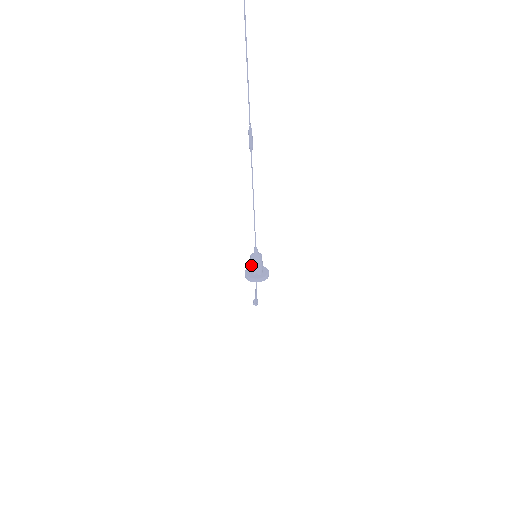
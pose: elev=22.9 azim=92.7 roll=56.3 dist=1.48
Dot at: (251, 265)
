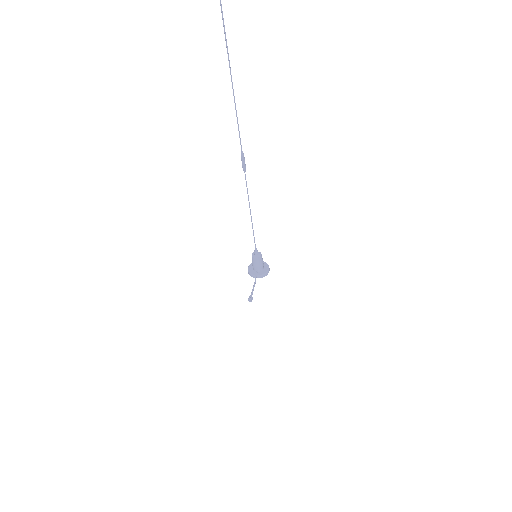
Dot at: (252, 263)
